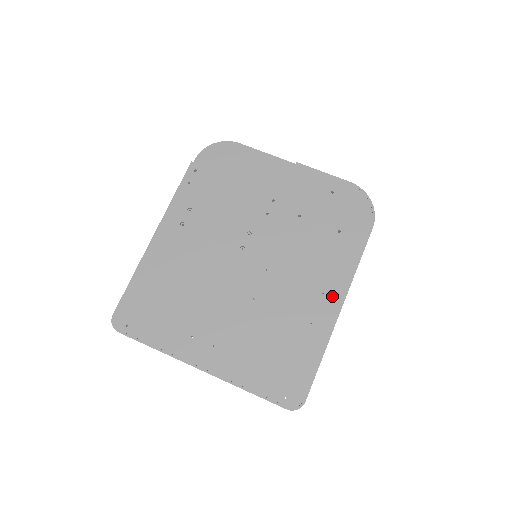
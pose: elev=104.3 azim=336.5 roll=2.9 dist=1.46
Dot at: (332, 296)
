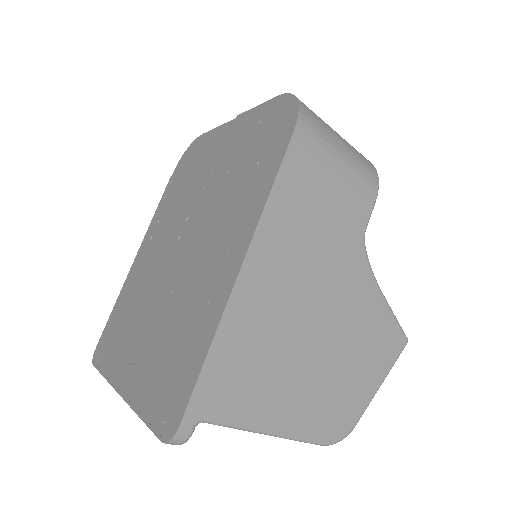
Dot at: (235, 253)
